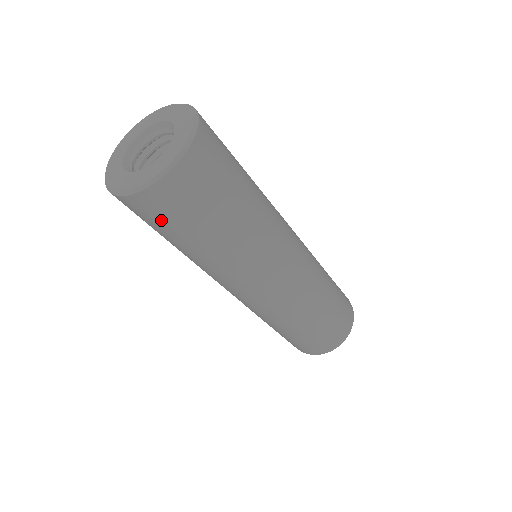
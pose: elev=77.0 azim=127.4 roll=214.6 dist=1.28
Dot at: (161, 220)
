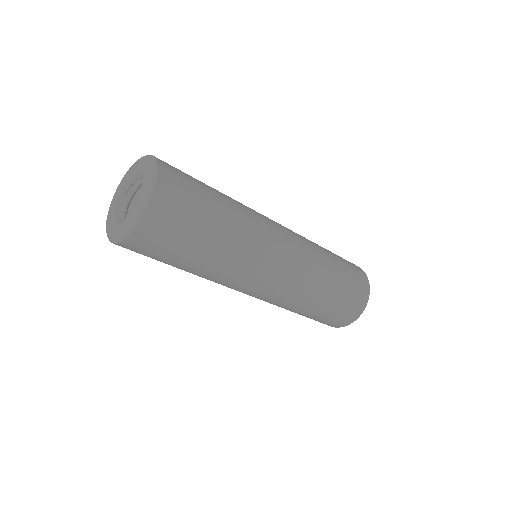
Dot at: (170, 236)
